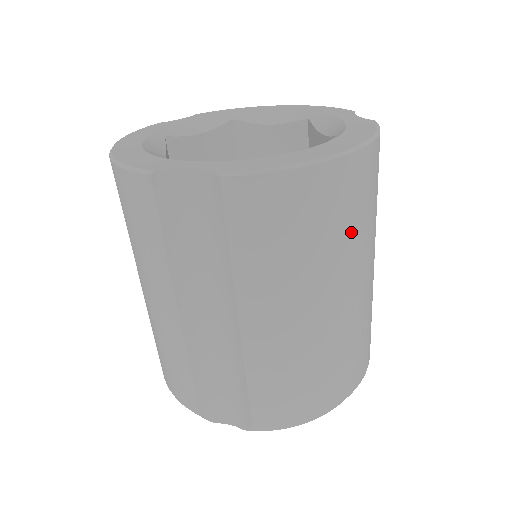
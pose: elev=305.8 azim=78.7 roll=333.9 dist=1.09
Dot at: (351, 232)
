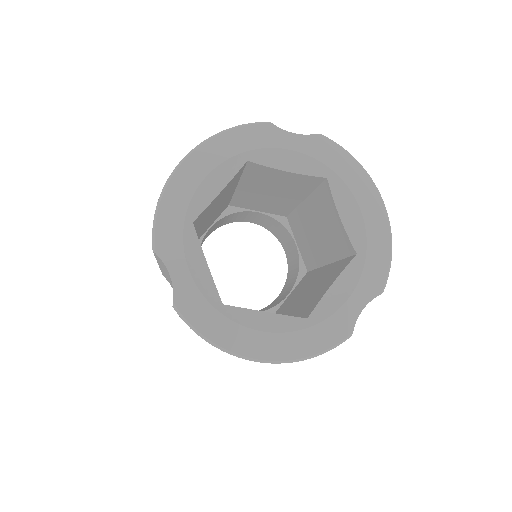
Dot at: occluded
